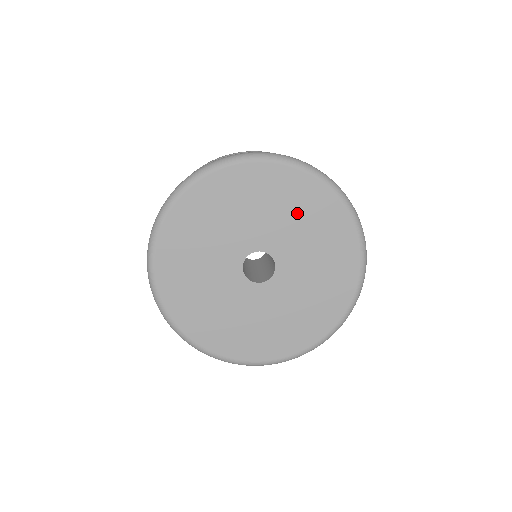
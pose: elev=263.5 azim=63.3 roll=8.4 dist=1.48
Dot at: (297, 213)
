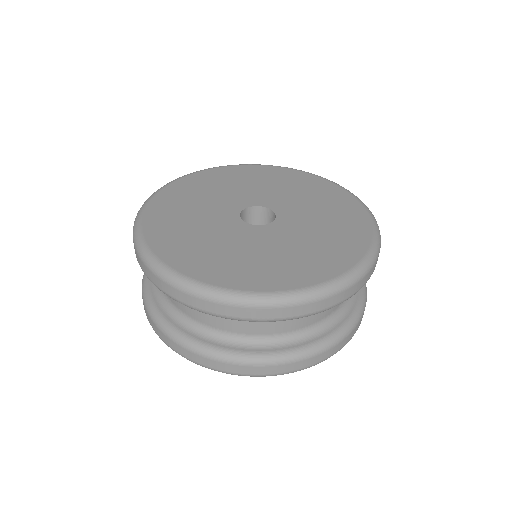
Dot at: (327, 211)
